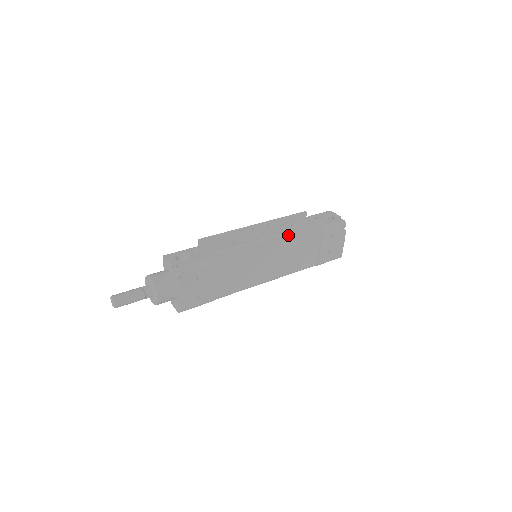
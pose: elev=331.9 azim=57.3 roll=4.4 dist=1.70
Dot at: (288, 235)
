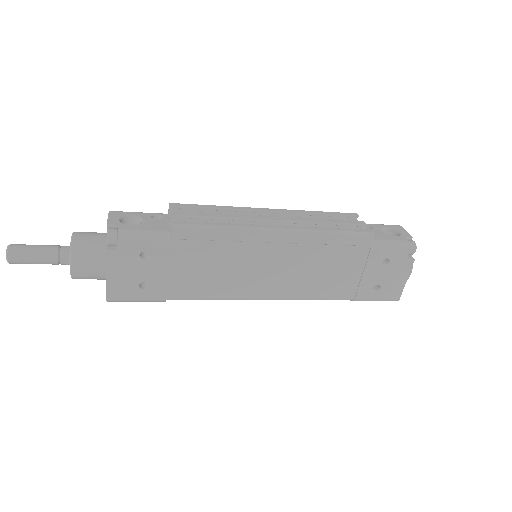
Dot at: (309, 235)
